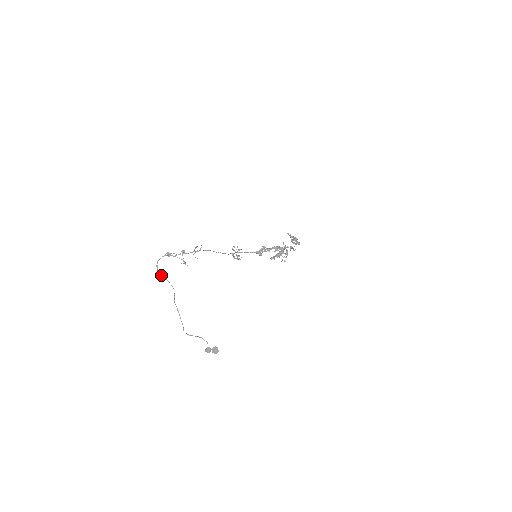
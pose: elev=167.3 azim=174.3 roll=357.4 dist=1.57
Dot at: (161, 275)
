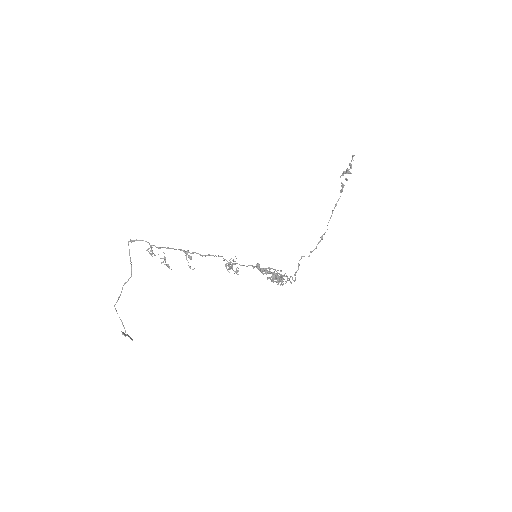
Dot at: (129, 252)
